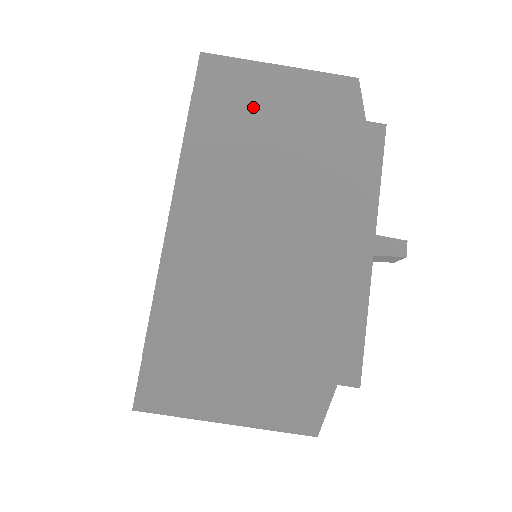
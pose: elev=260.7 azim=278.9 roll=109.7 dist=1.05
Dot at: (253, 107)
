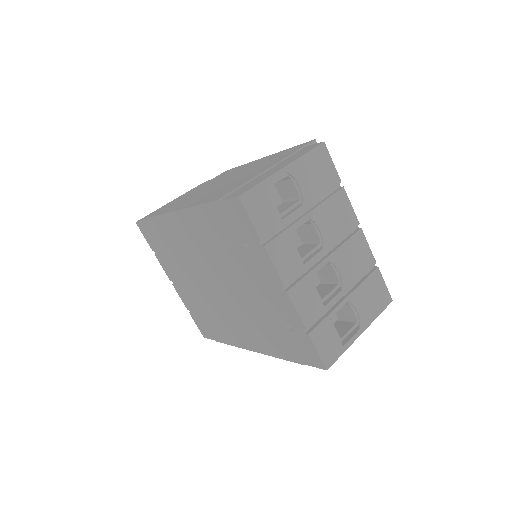
Dot at: (173, 202)
